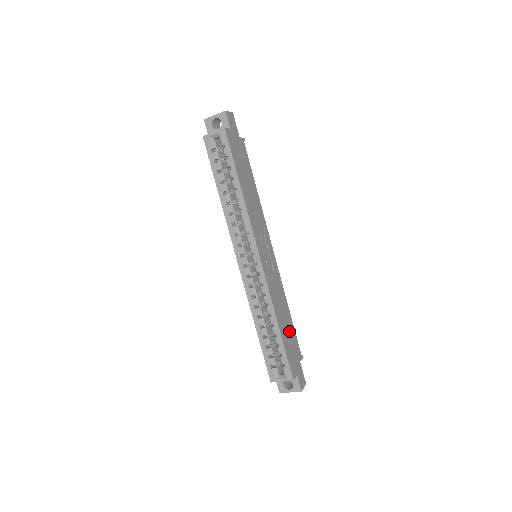
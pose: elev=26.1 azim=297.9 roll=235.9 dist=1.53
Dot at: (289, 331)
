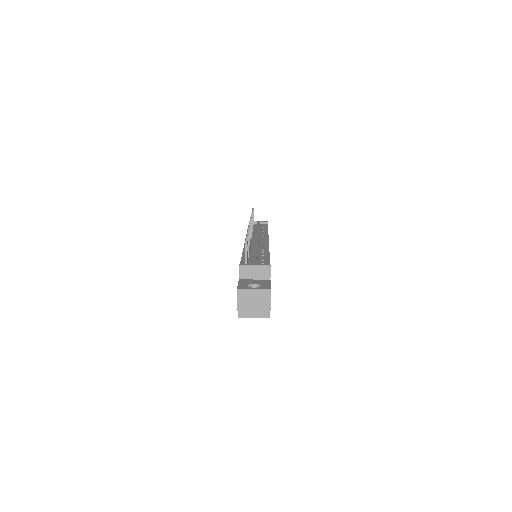
Dot at: occluded
